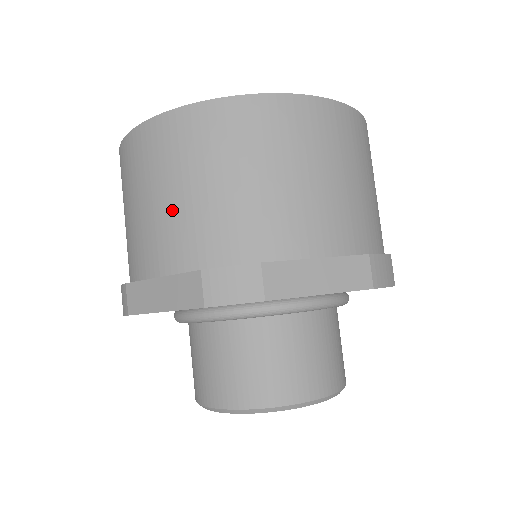
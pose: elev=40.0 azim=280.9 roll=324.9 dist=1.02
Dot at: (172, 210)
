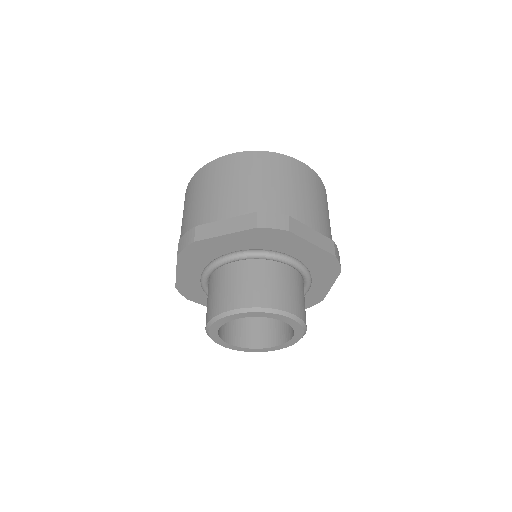
Dot at: (240, 190)
